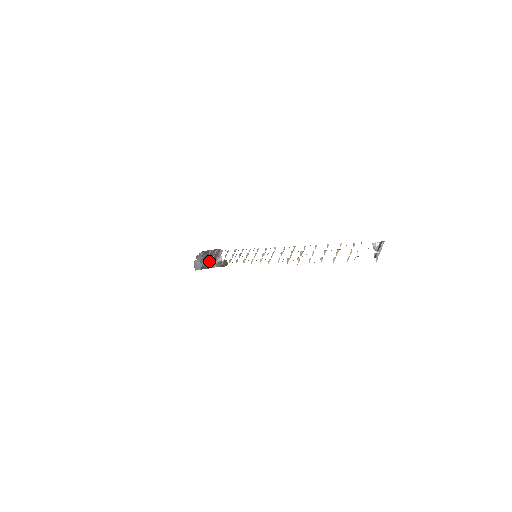
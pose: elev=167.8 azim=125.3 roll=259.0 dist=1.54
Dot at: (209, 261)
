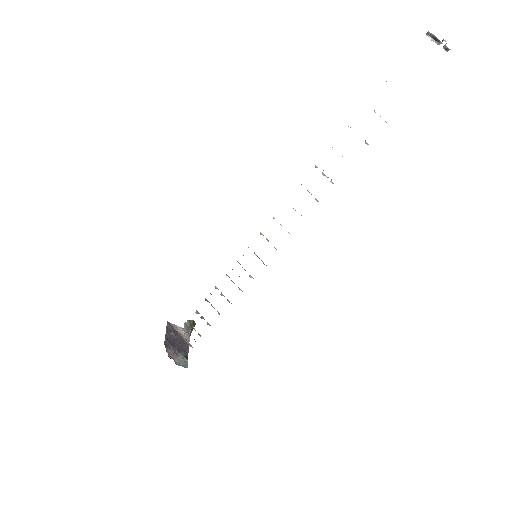
Dot at: (179, 344)
